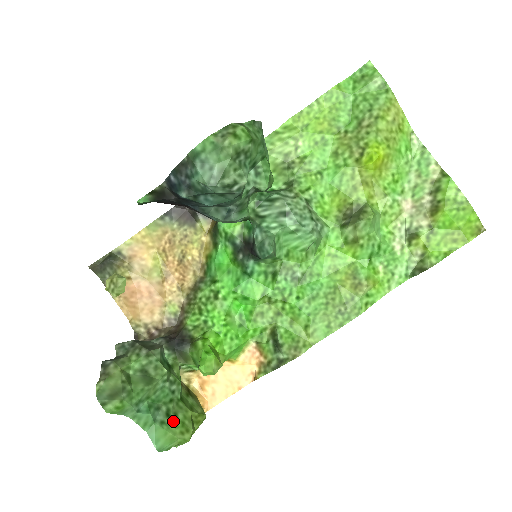
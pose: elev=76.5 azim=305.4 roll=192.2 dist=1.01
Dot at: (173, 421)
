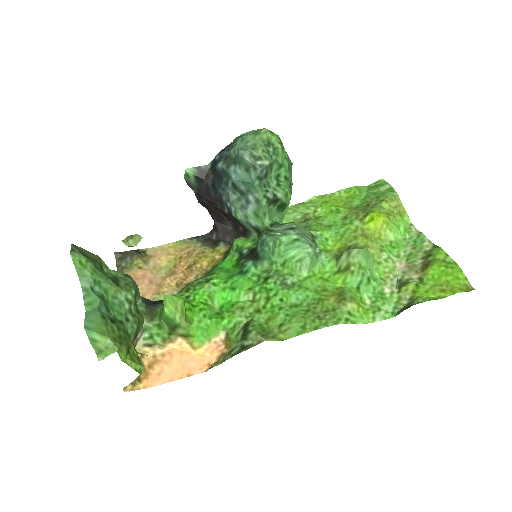
Dot at: (113, 327)
